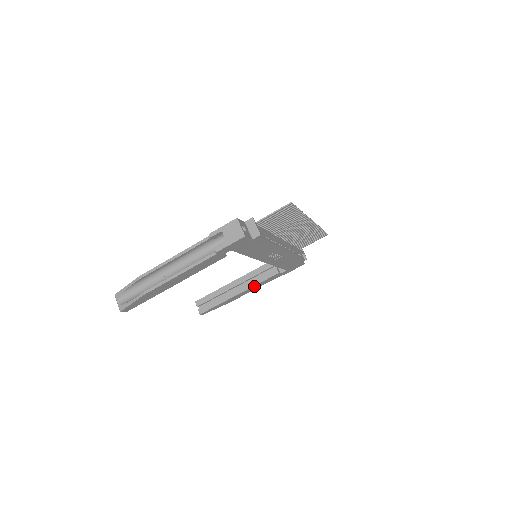
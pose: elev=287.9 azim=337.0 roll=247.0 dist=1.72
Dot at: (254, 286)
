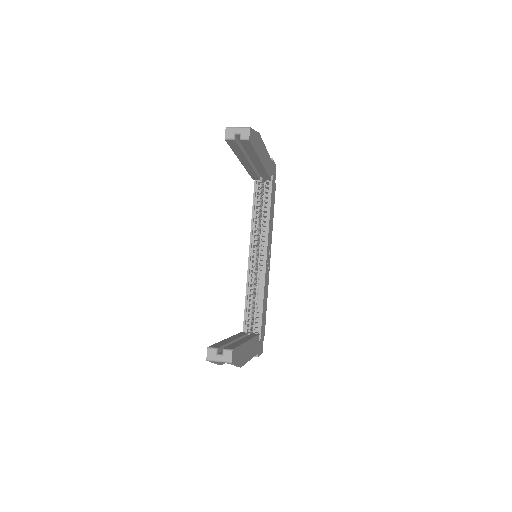
Dot at: (252, 341)
